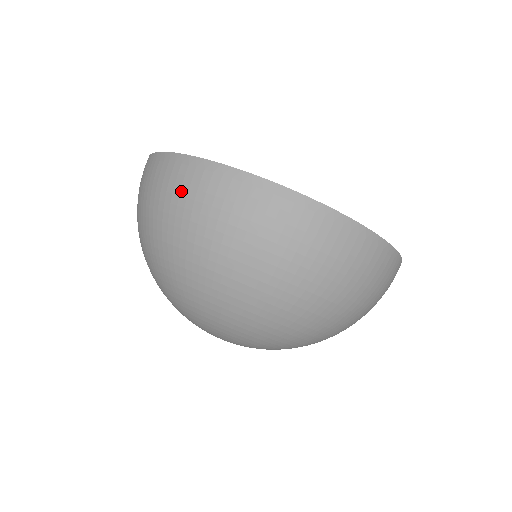
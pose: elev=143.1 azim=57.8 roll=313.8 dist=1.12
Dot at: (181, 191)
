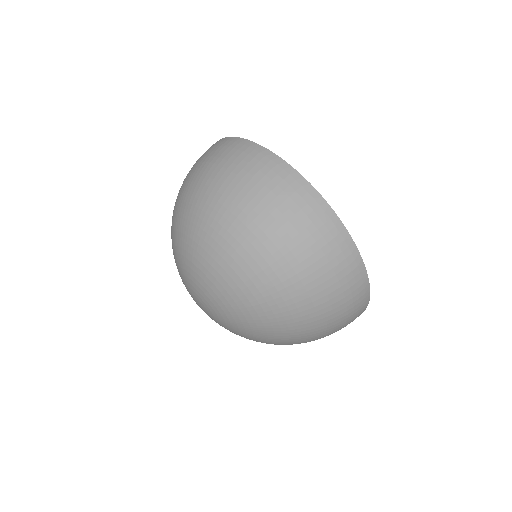
Dot at: (202, 155)
